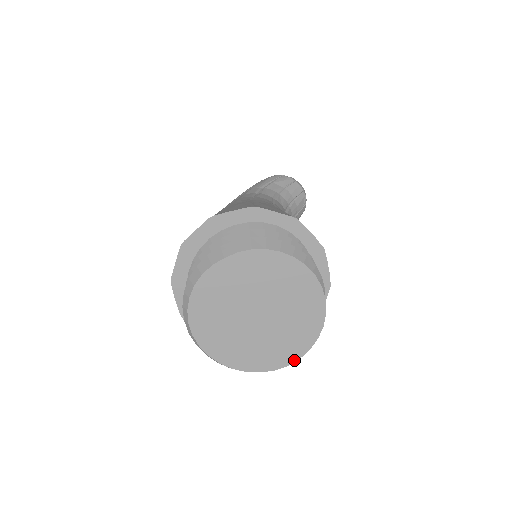
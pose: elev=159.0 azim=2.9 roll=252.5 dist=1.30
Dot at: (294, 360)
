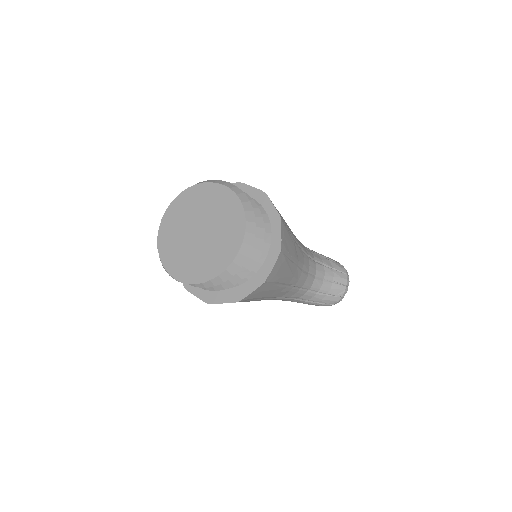
Dot at: (191, 282)
